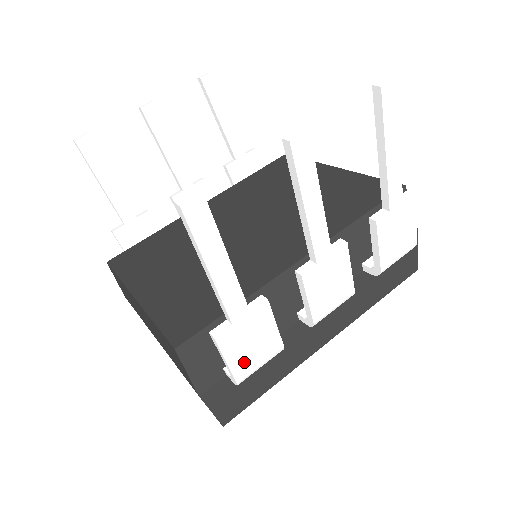
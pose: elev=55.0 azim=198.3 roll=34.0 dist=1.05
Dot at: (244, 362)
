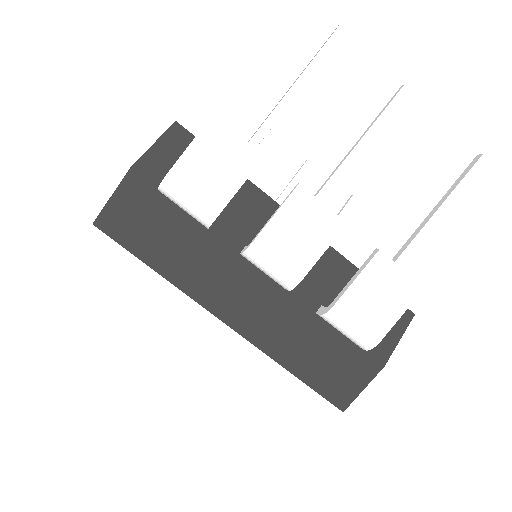
Dot at: (192, 170)
